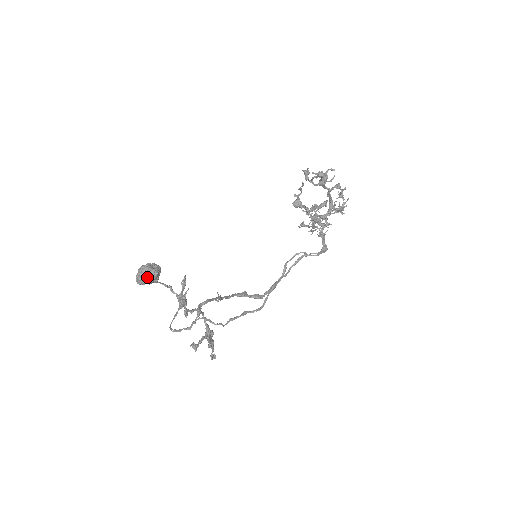
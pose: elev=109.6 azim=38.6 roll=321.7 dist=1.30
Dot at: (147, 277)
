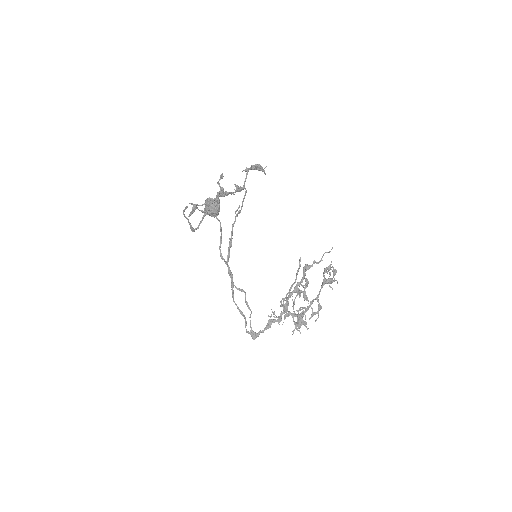
Dot at: (215, 202)
